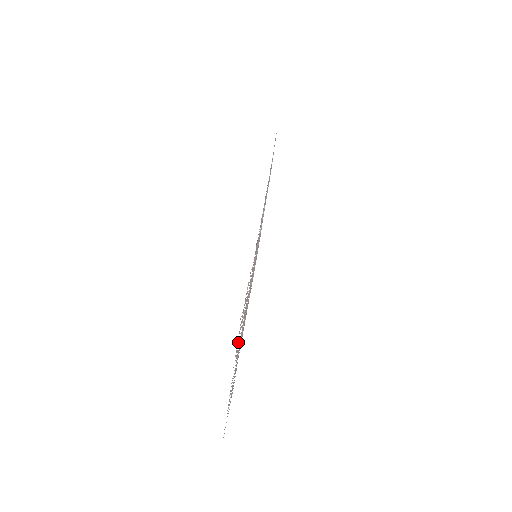
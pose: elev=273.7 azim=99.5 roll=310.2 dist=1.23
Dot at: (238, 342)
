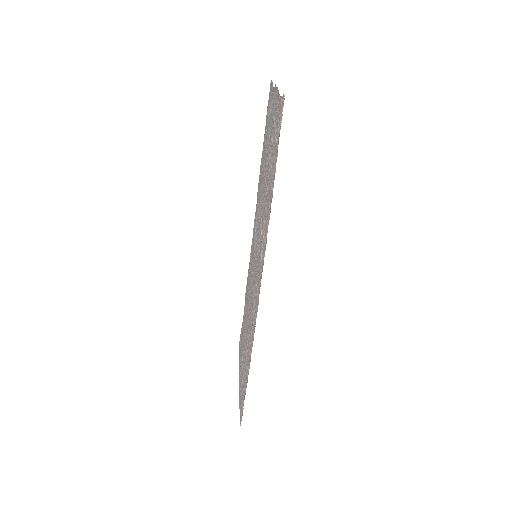
Dot at: (241, 398)
